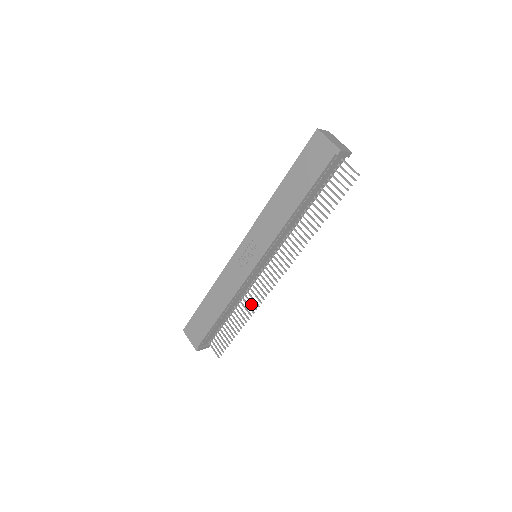
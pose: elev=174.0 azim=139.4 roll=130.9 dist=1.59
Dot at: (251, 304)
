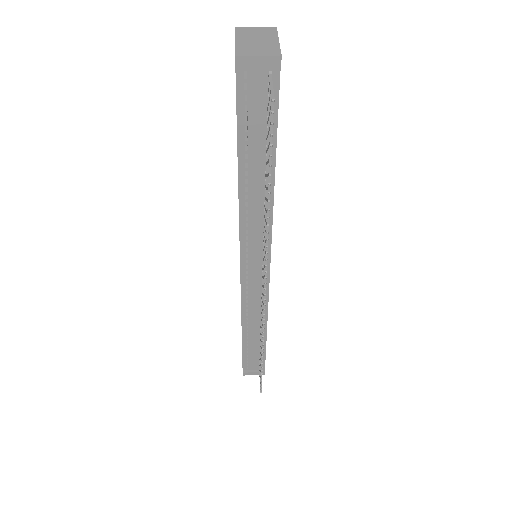
Dot at: (261, 327)
